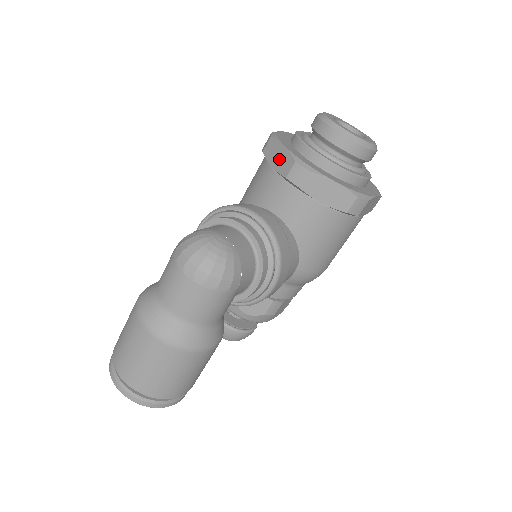
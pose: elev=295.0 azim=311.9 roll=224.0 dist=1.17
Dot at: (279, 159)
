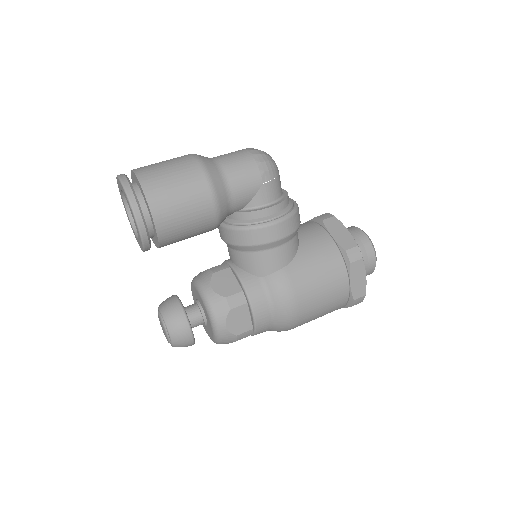
Dot at: occluded
